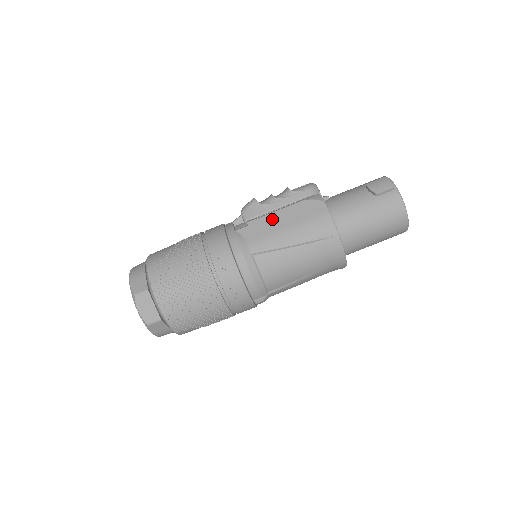
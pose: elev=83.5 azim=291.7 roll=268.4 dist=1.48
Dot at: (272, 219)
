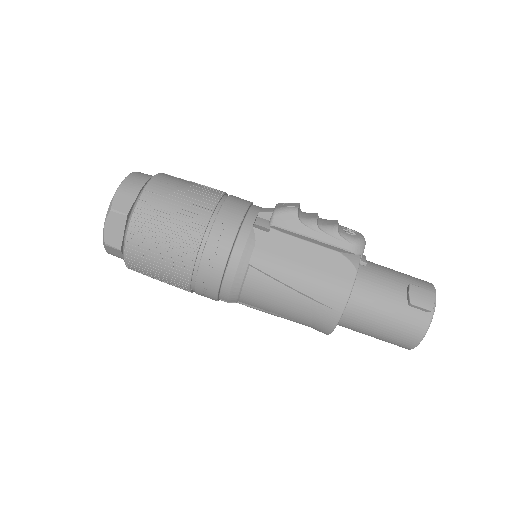
Dot at: (296, 246)
